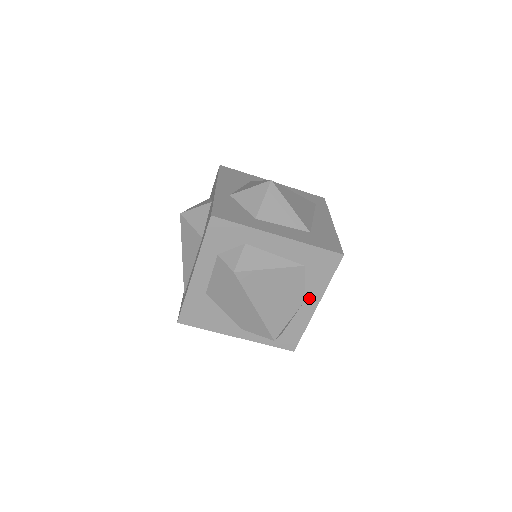
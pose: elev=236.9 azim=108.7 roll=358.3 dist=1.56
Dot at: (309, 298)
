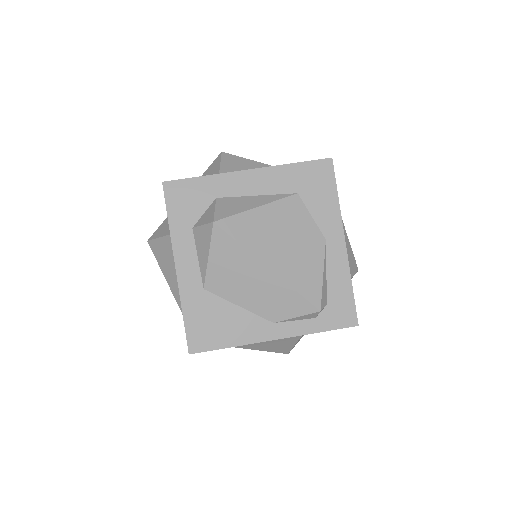
Dot at: (328, 234)
